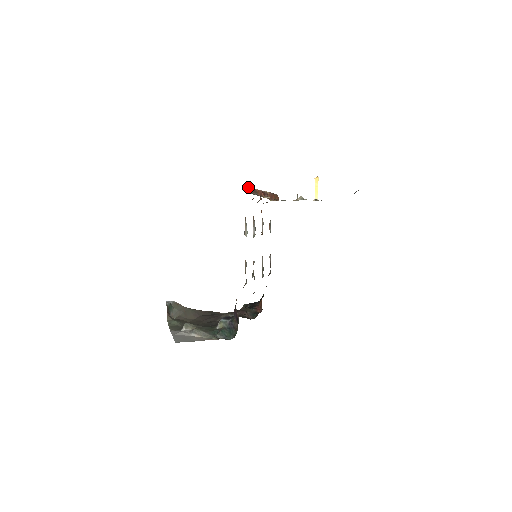
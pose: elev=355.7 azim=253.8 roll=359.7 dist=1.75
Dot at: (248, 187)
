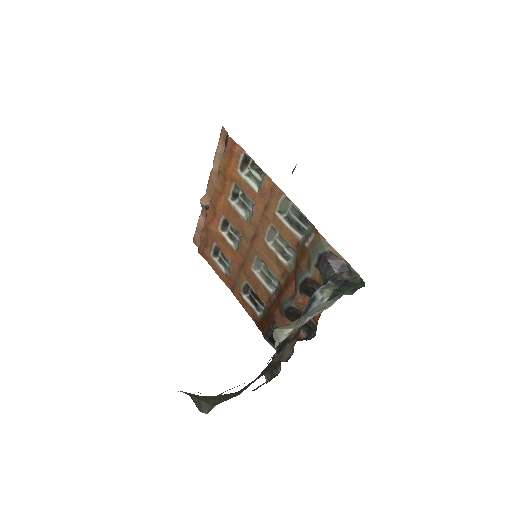
Dot at: occluded
